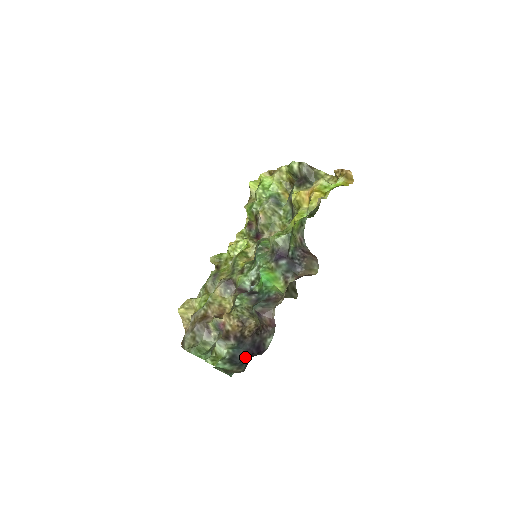
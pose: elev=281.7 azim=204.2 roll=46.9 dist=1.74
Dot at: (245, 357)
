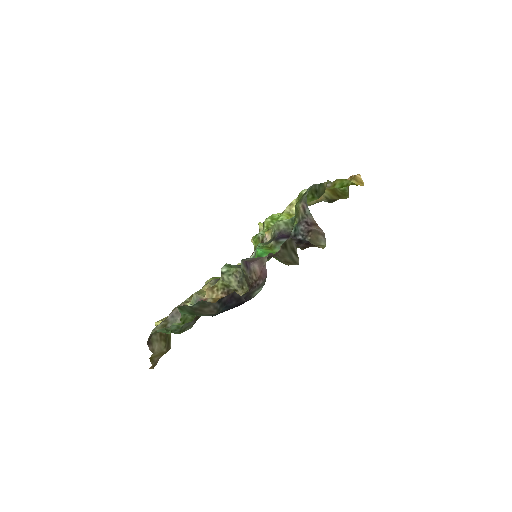
Dot at: (223, 311)
